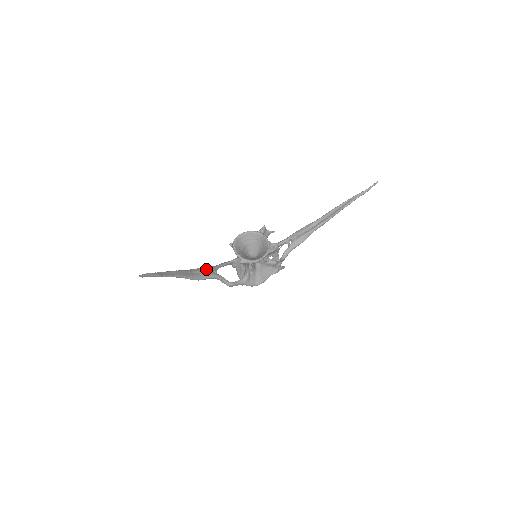
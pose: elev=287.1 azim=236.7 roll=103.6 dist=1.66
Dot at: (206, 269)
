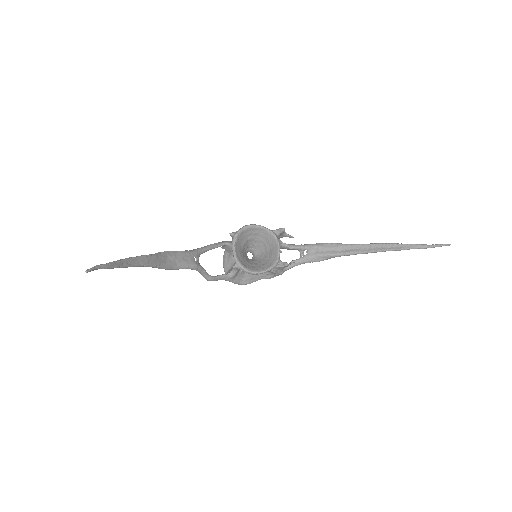
Dot at: (187, 254)
